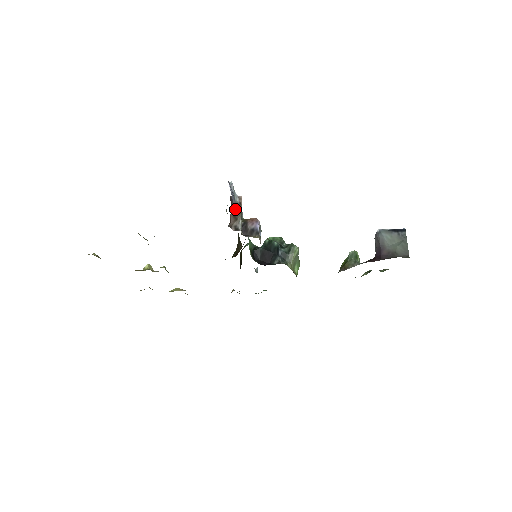
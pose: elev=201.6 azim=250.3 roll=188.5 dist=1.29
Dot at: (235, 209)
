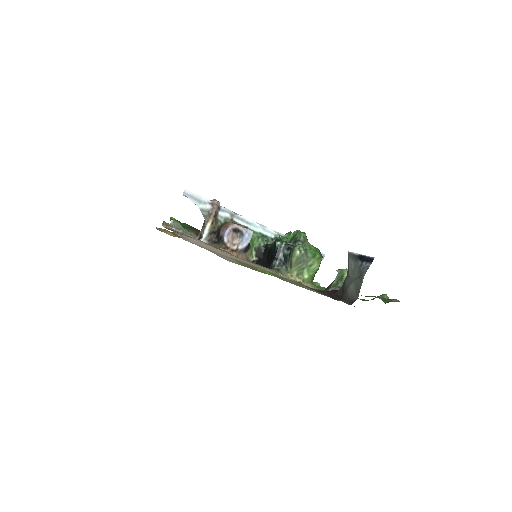
Dot at: (204, 216)
